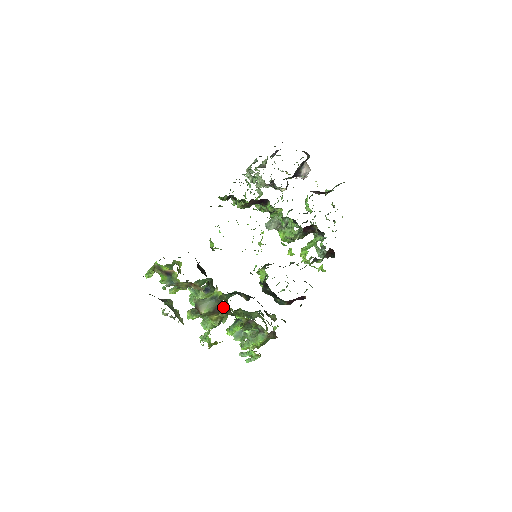
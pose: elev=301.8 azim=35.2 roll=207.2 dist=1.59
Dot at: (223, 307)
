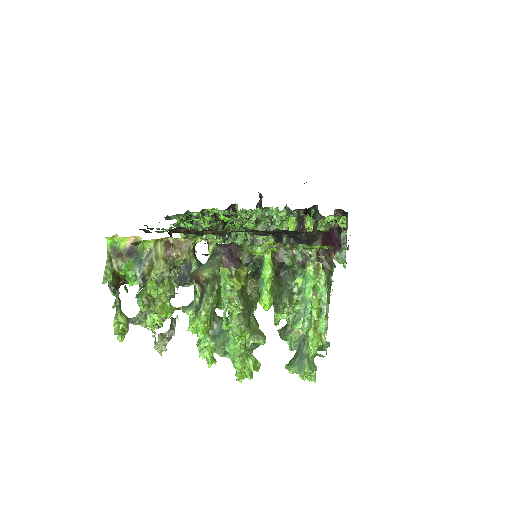
Dot at: (229, 256)
